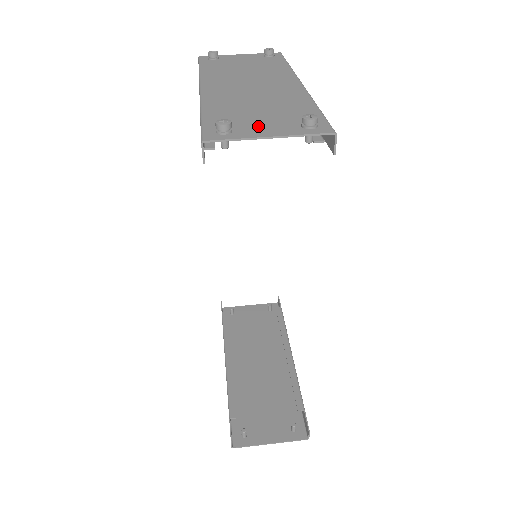
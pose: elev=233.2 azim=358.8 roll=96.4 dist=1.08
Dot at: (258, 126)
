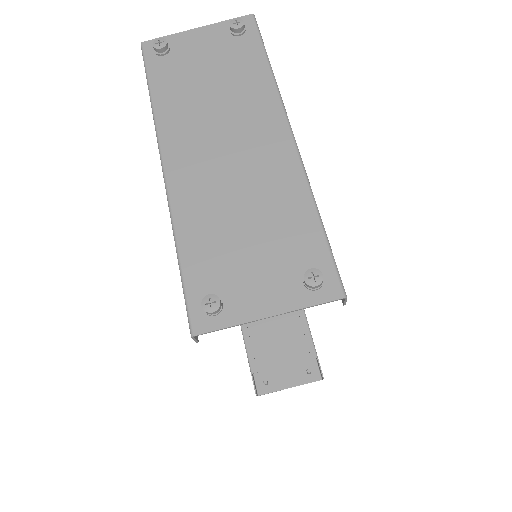
Dot at: (251, 287)
